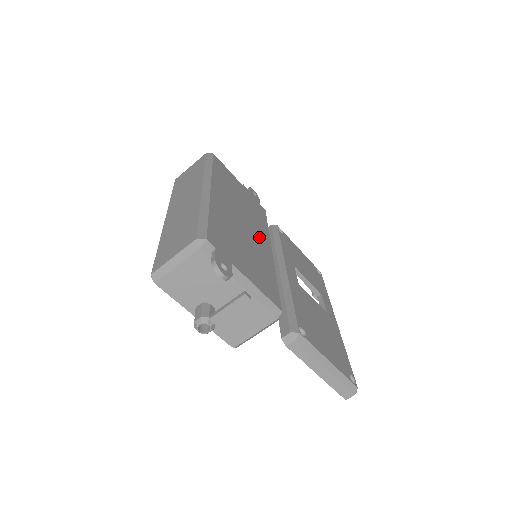
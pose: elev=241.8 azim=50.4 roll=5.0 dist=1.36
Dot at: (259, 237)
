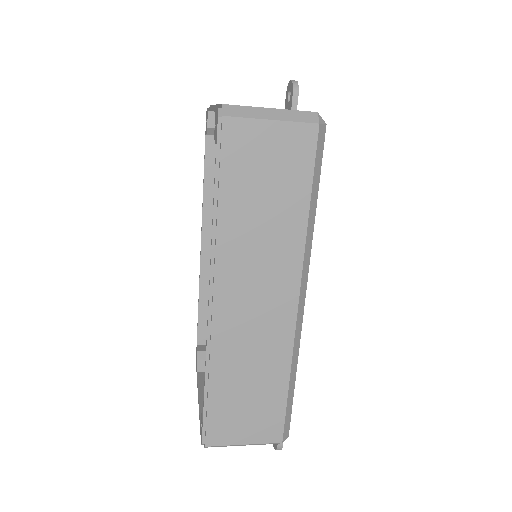
Dot at: occluded
